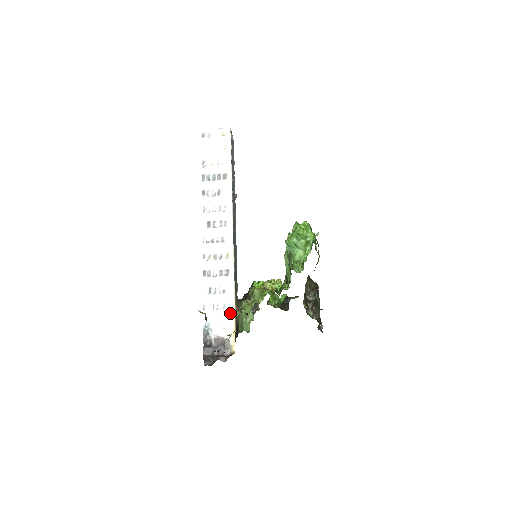
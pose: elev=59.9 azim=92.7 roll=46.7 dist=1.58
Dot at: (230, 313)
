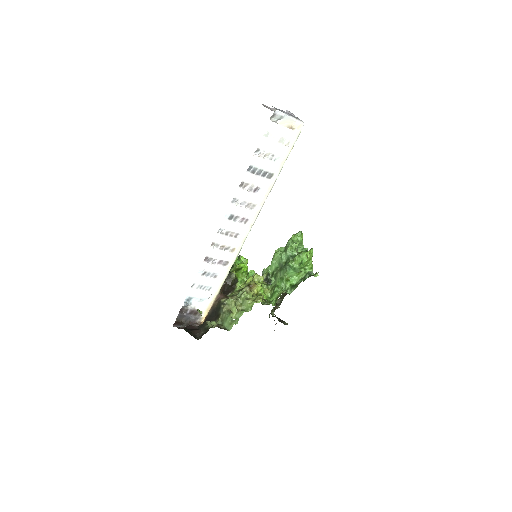
Dot at: (213, 295)
